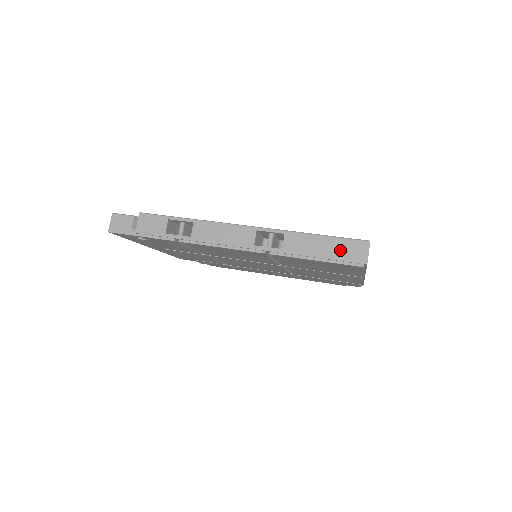
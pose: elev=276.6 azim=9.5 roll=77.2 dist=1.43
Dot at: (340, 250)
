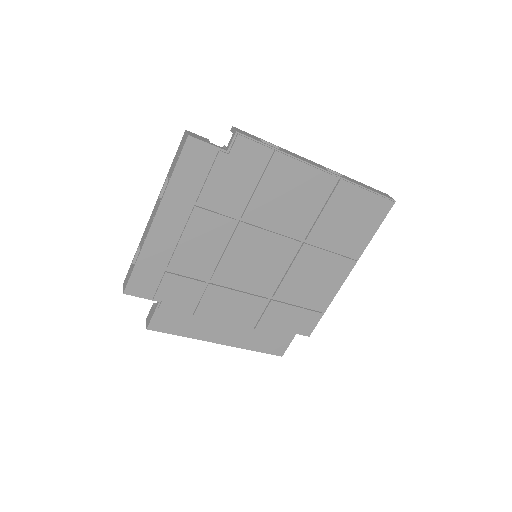
Dot at: (377, 191)
